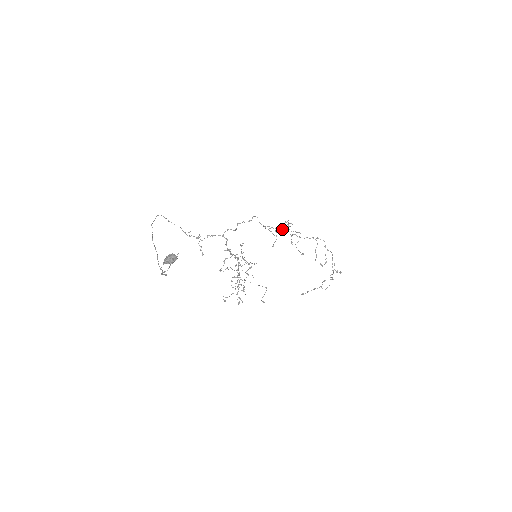
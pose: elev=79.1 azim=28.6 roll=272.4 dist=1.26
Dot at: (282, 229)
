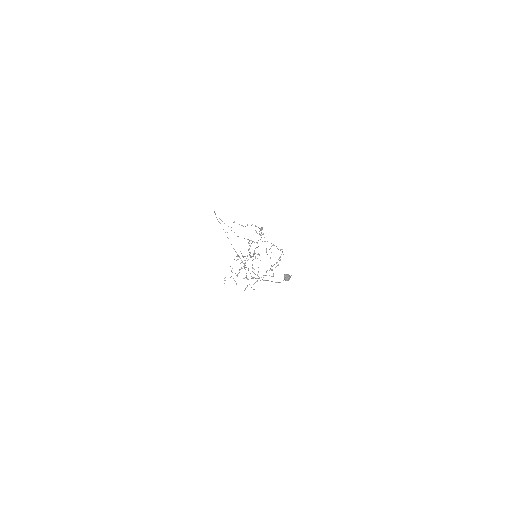
Dot at: occluded
